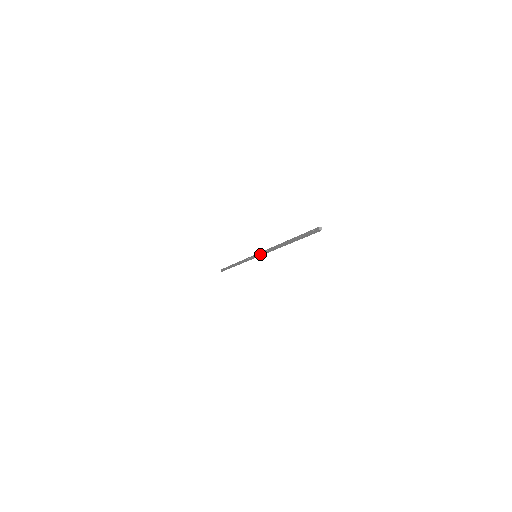
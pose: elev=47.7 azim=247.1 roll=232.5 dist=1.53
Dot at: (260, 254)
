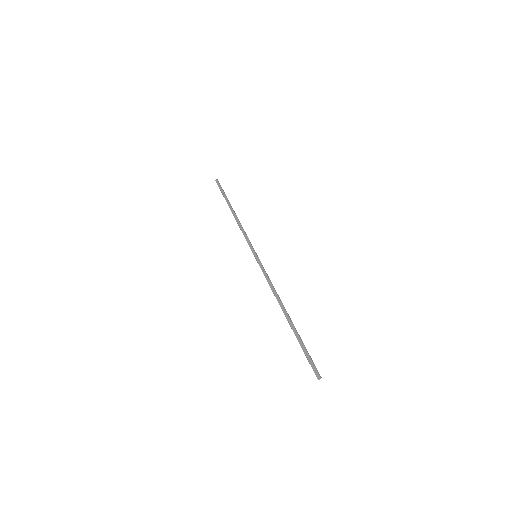
Dot at: (261, 268)
